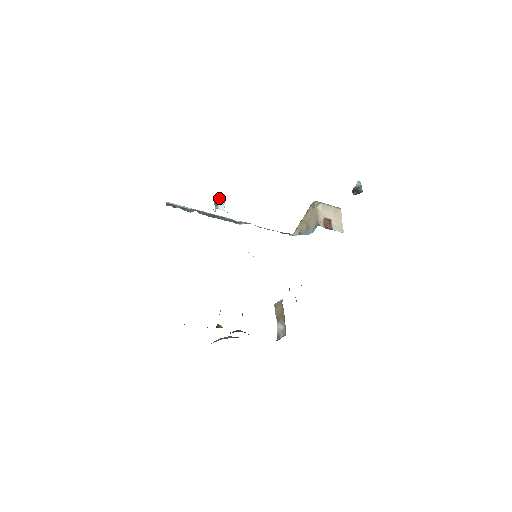
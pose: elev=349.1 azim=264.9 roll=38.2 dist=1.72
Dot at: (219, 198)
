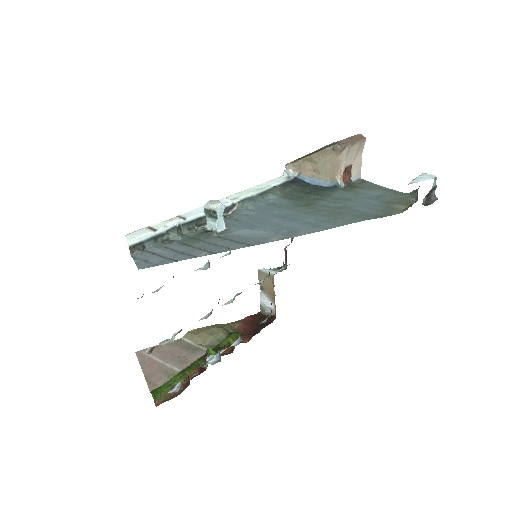
Dot at: (216, 210)
